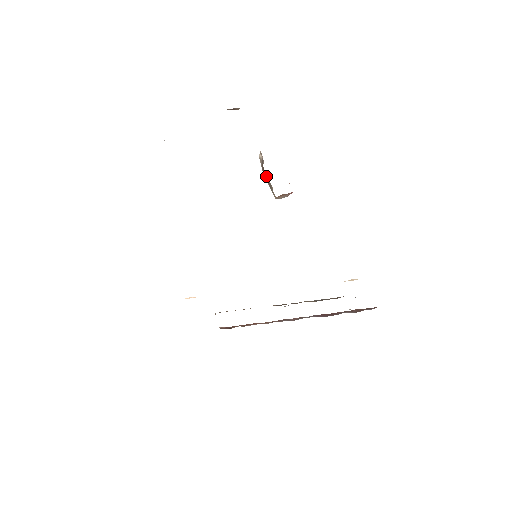
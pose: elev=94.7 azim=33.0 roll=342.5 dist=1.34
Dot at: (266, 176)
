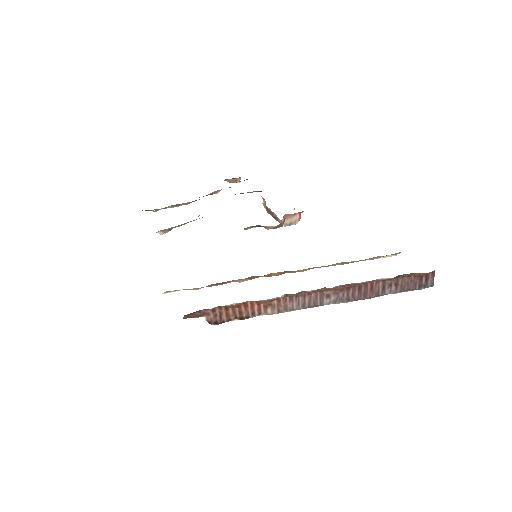
Dot at: (270, 213)
